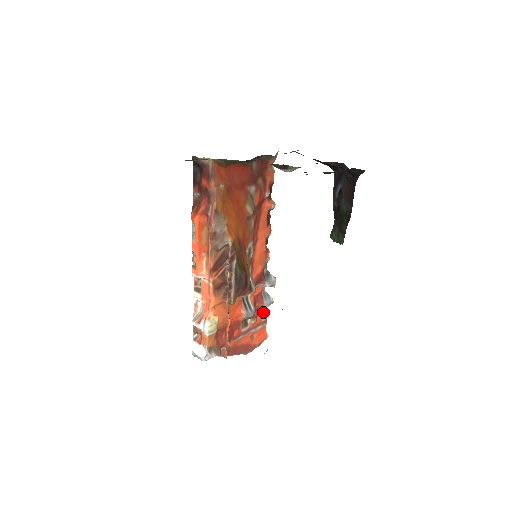
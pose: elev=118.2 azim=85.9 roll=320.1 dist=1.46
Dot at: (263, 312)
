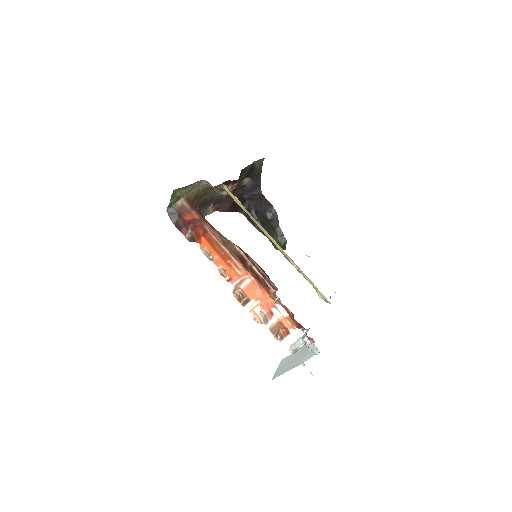
Dot at: occluded
